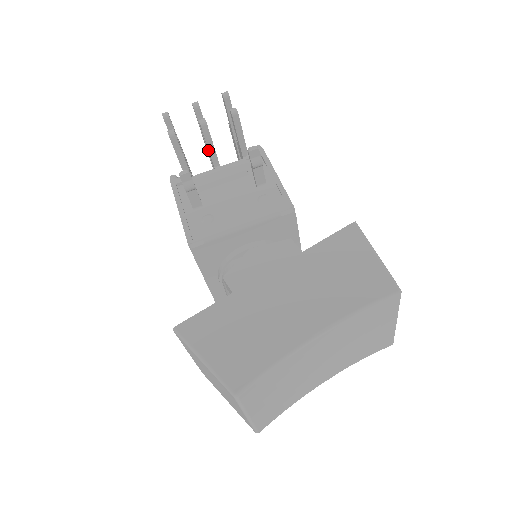
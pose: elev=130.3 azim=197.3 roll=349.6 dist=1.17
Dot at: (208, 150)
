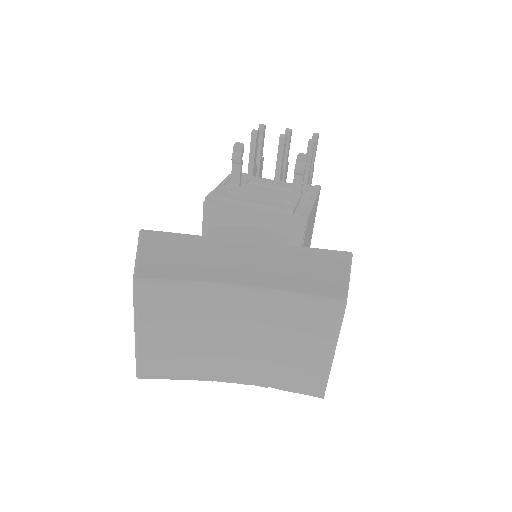
Dot at: (277, 165)
